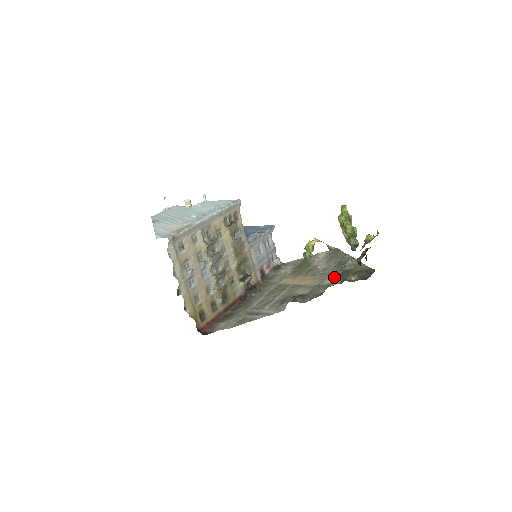
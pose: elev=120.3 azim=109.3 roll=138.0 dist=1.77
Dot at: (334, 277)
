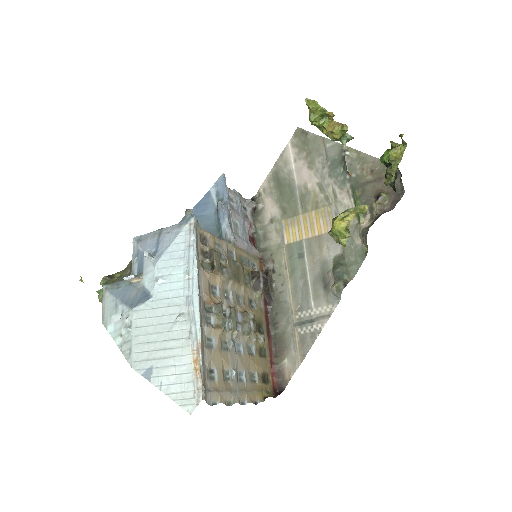
Dot at: (349, 202)
